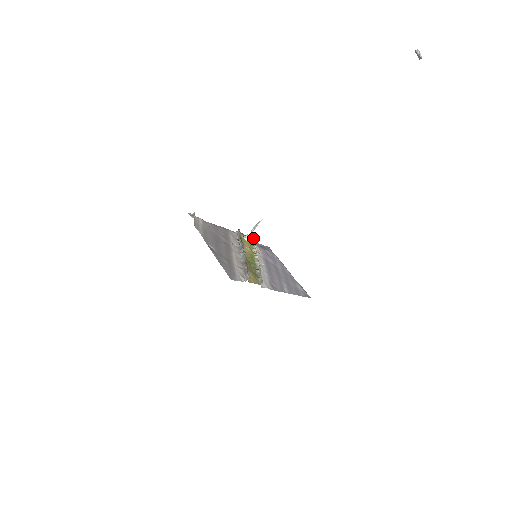
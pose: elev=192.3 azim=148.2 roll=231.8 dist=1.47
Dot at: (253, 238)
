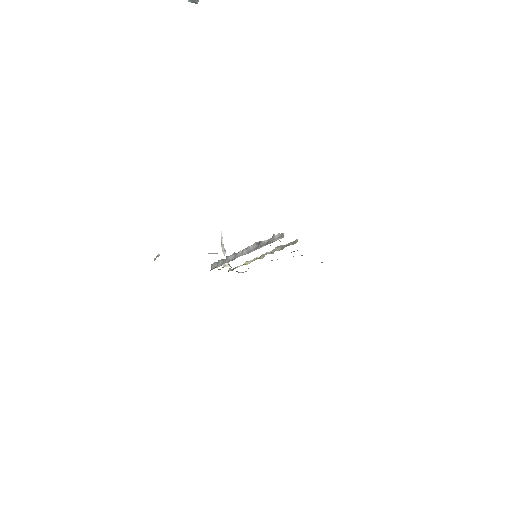
Dot at: (231, 269)
